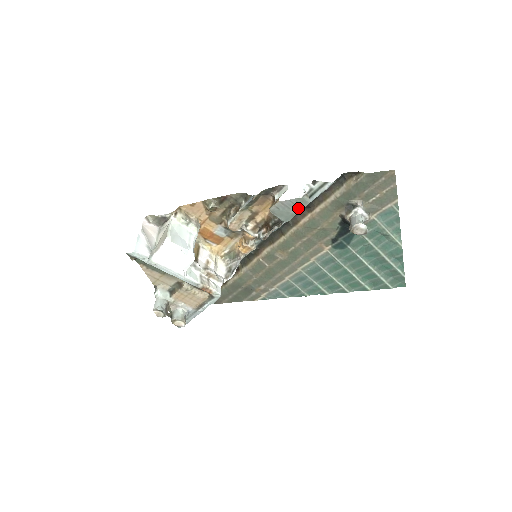
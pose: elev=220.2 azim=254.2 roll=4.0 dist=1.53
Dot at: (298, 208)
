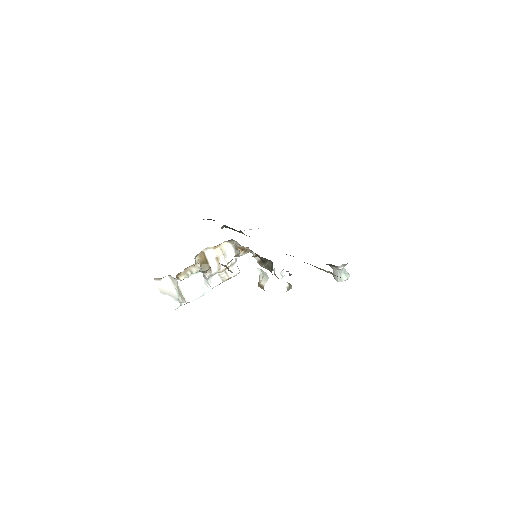
Dot at: occluded
